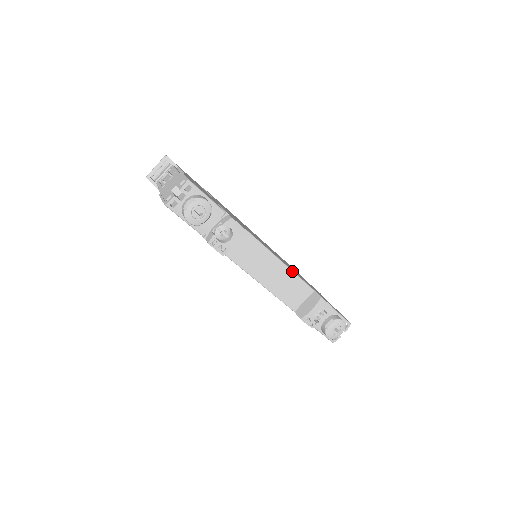
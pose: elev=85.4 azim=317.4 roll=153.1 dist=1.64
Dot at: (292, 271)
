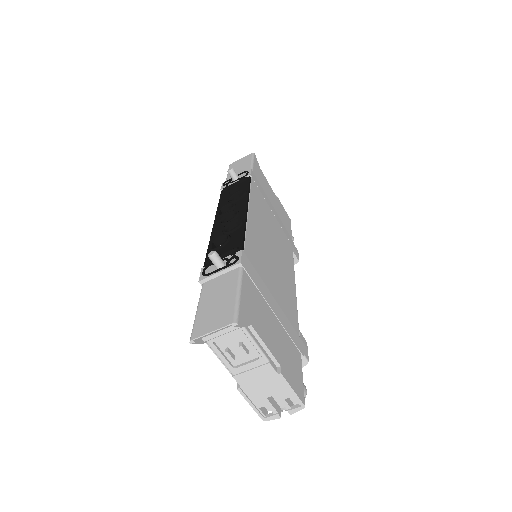
Dot at: (294, 274)
